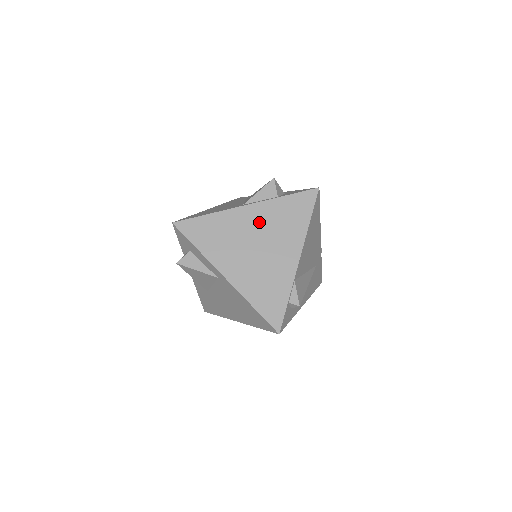
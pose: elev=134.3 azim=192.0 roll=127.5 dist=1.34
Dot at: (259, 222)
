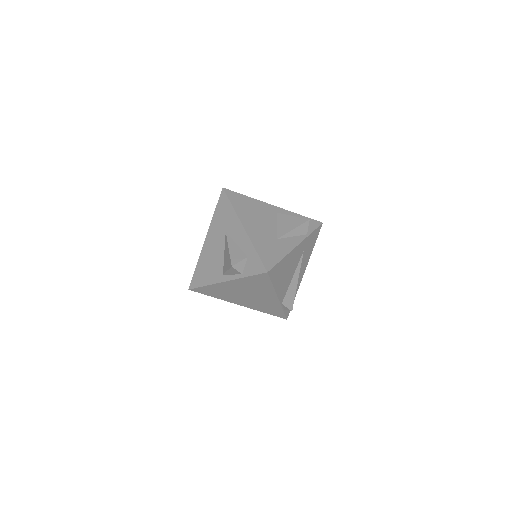
Dot at: (239, 287)
